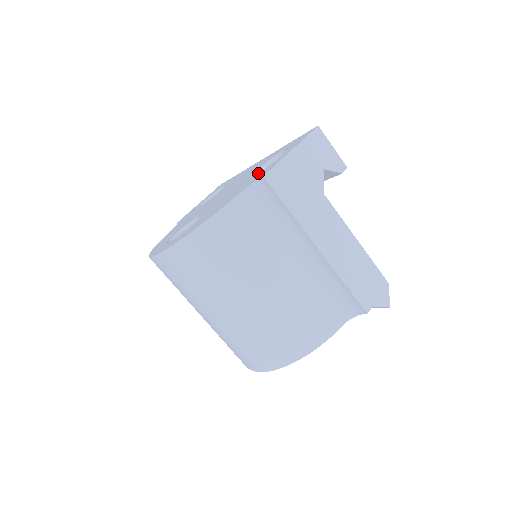
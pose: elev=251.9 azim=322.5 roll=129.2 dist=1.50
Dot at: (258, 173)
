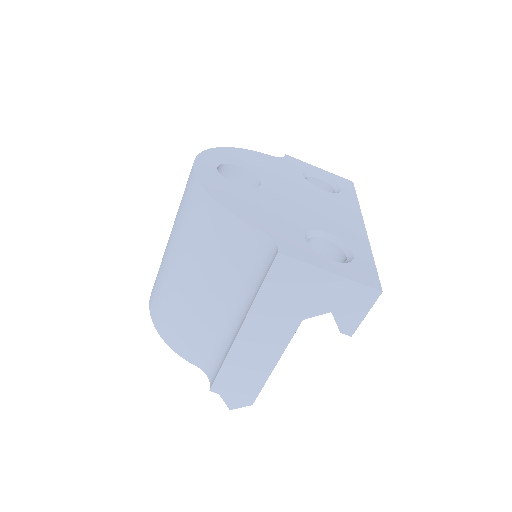
Dot at: (305, 239)
